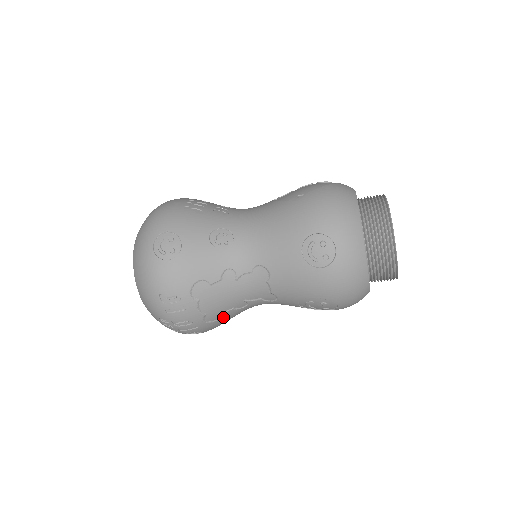
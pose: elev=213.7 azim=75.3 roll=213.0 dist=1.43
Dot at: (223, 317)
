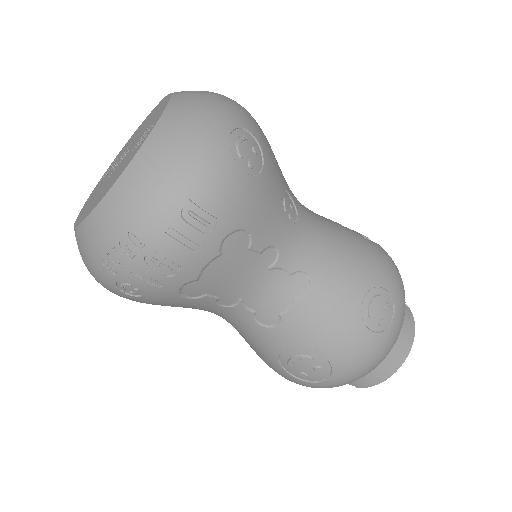
Dot at: (194, 299)
